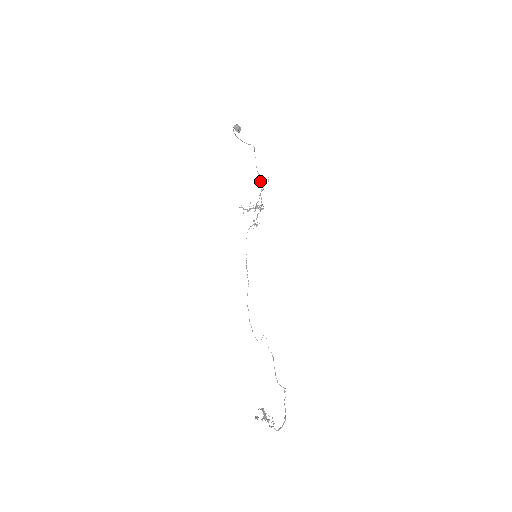
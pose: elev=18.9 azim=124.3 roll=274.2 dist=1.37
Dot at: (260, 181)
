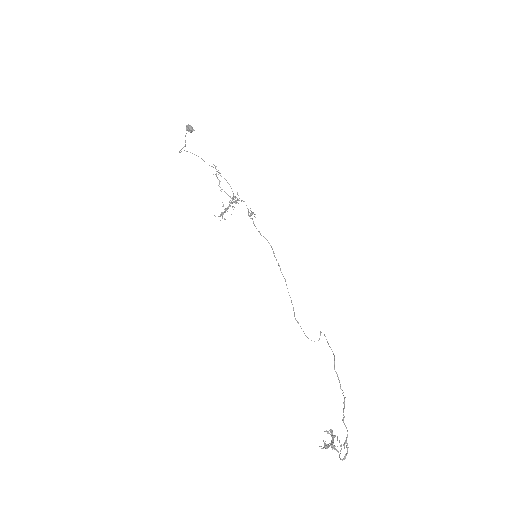
Dot at: occluded
